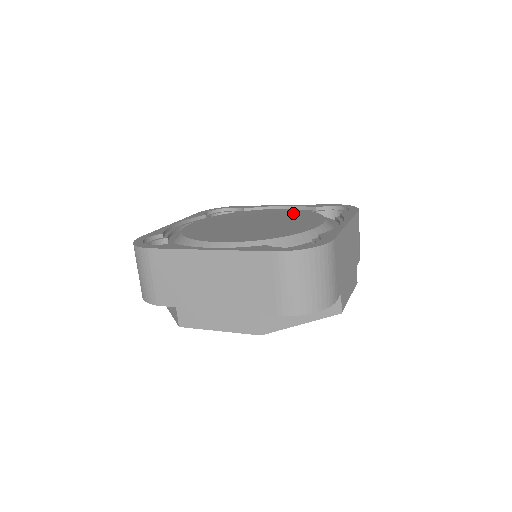
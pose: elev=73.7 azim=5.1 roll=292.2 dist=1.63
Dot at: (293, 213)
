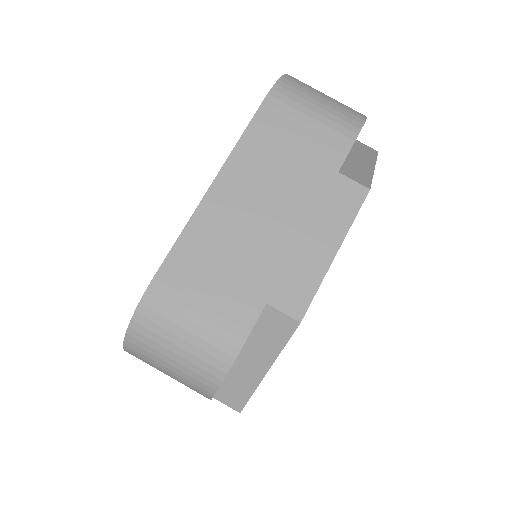
Dot at: occluded
